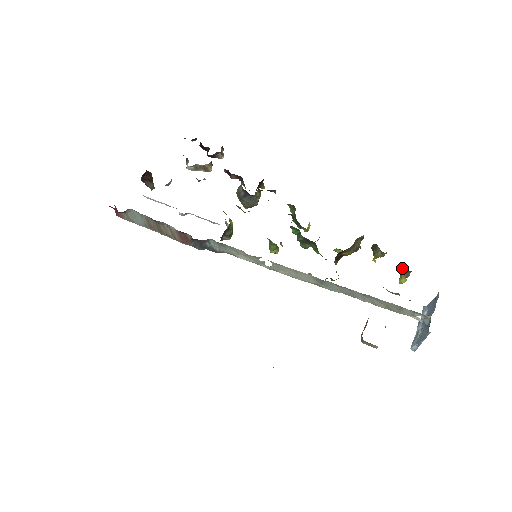
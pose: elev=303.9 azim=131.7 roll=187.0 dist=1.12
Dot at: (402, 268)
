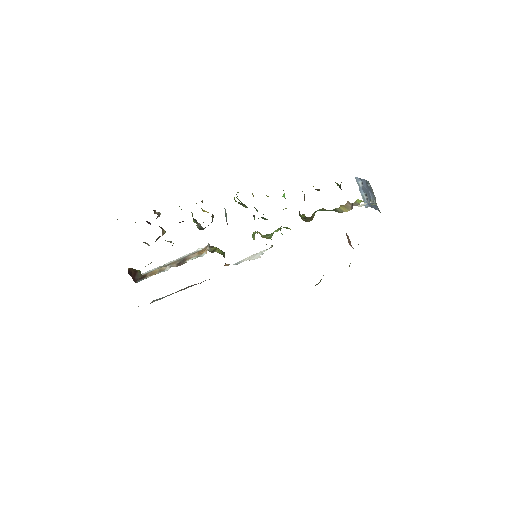
Dot at: occluded
